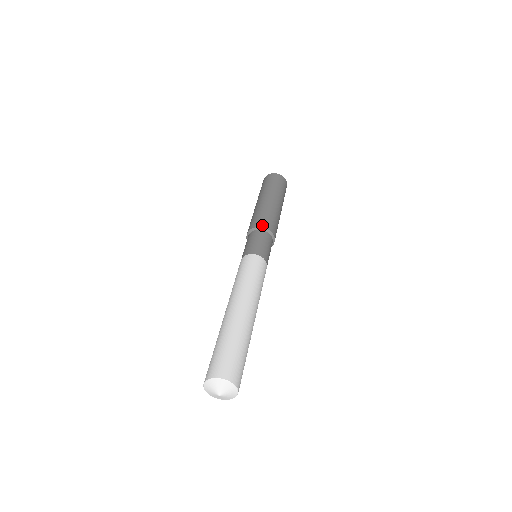
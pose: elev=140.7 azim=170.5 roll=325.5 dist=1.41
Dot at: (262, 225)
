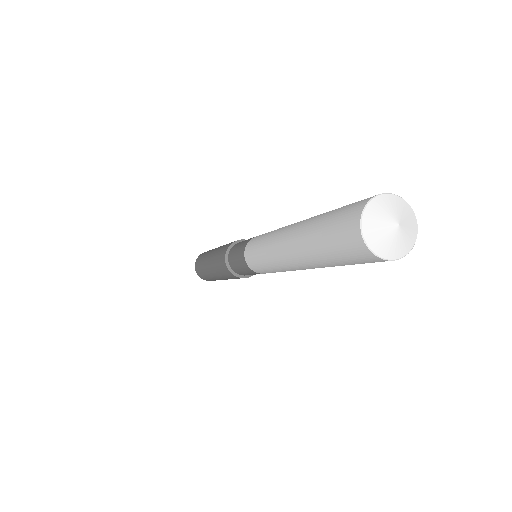
Dot at: occluded
